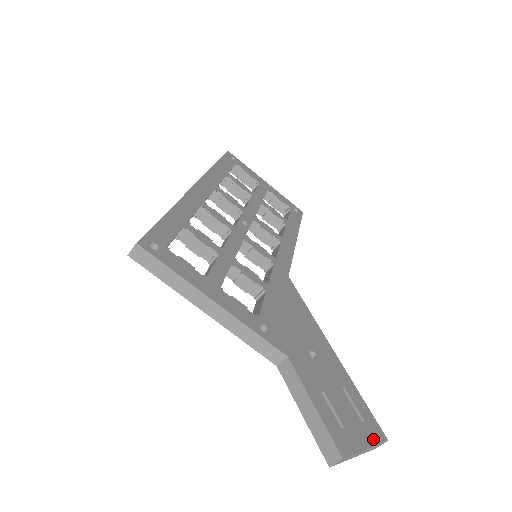
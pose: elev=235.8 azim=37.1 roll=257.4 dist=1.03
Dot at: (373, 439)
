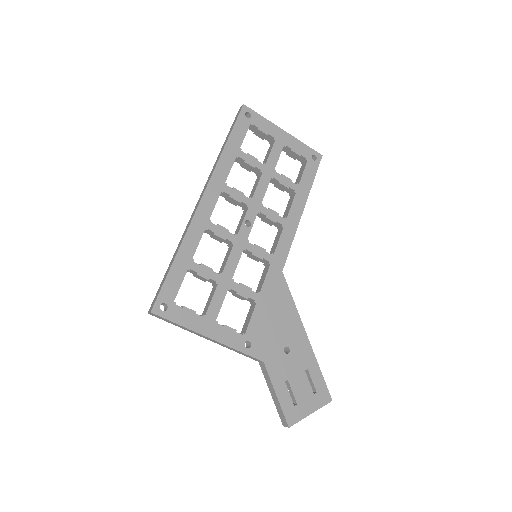
Dot at: (319, 404)
